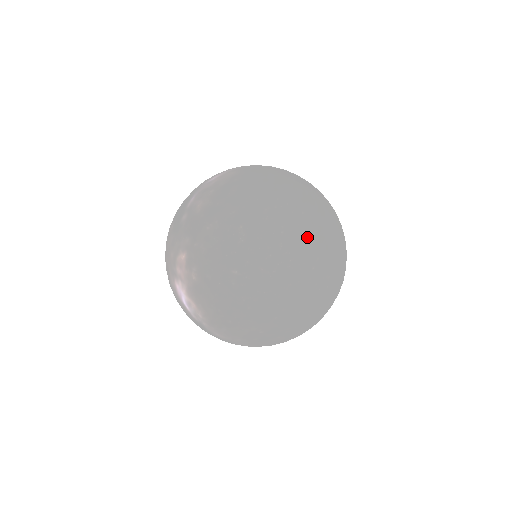
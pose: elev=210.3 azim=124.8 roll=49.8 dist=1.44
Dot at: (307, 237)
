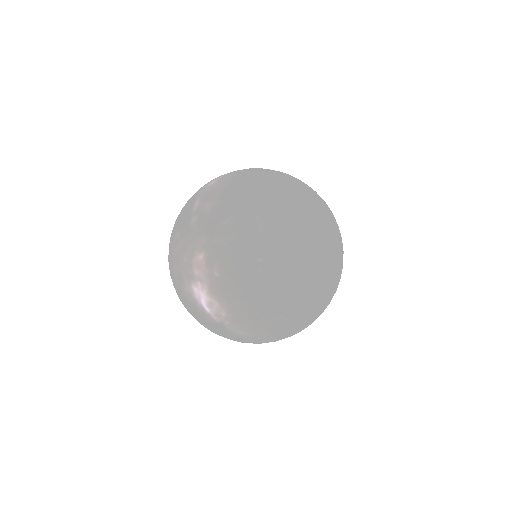
Dot at: (316, 221)
